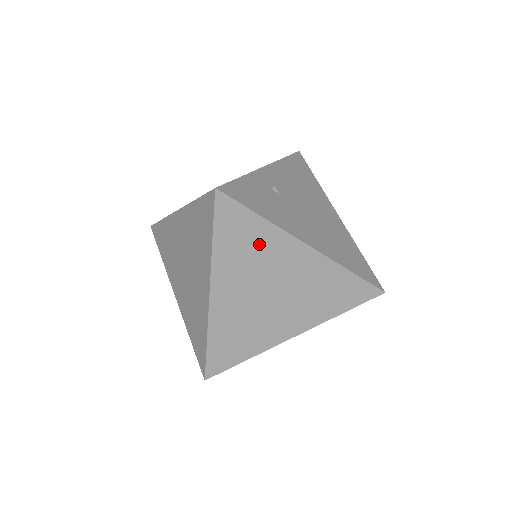
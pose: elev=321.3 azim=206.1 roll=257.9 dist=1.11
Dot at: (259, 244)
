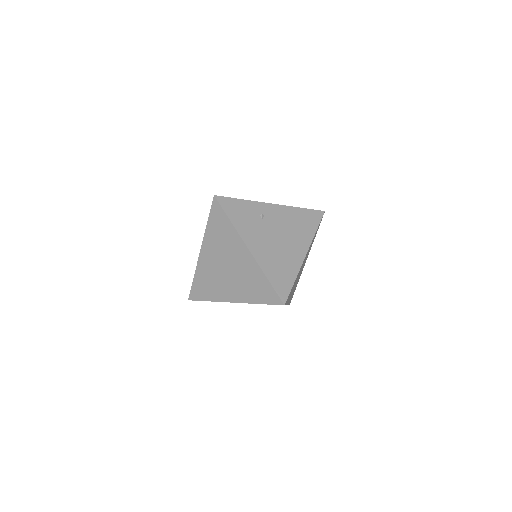
Dot at: (226, 235)
